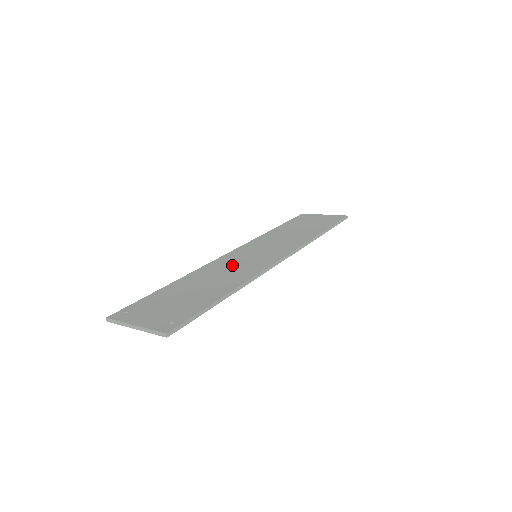
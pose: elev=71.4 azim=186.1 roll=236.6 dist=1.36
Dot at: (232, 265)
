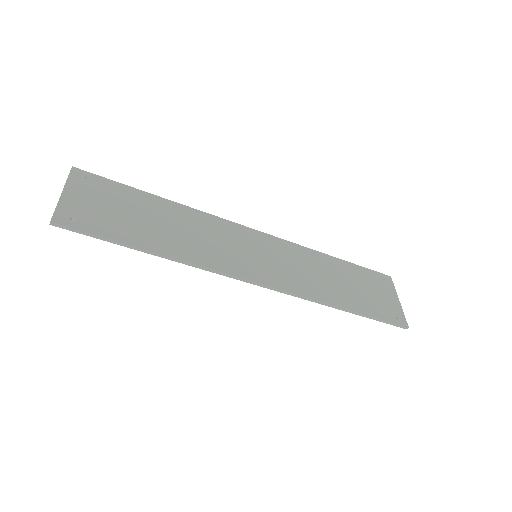
Dot at: (221, 239)
